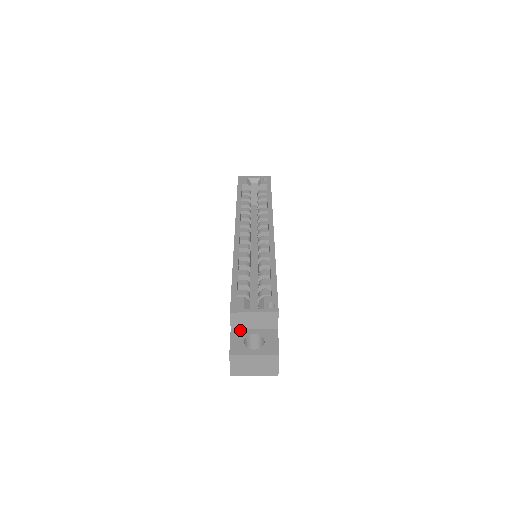
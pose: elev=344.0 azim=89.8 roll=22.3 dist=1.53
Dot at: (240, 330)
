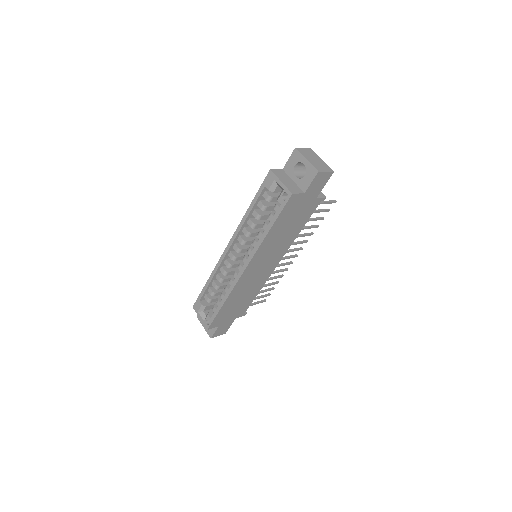
Dot at: occluded
